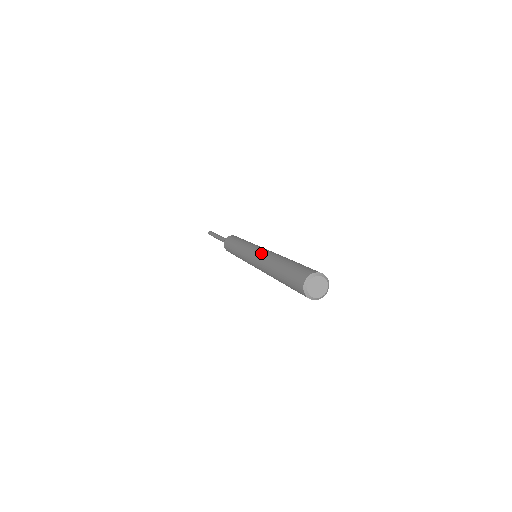
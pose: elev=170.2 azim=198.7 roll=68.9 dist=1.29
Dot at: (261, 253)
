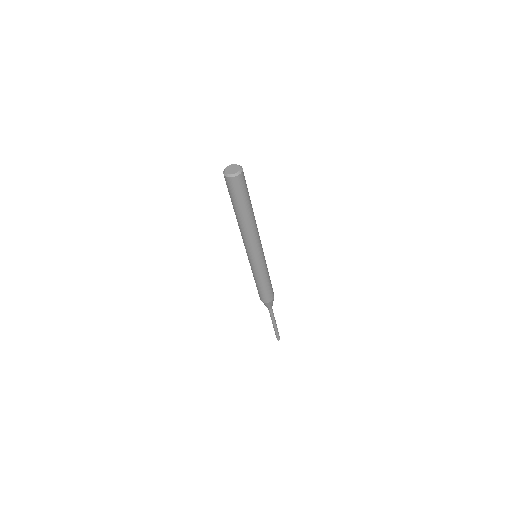
Dot at: occluded
